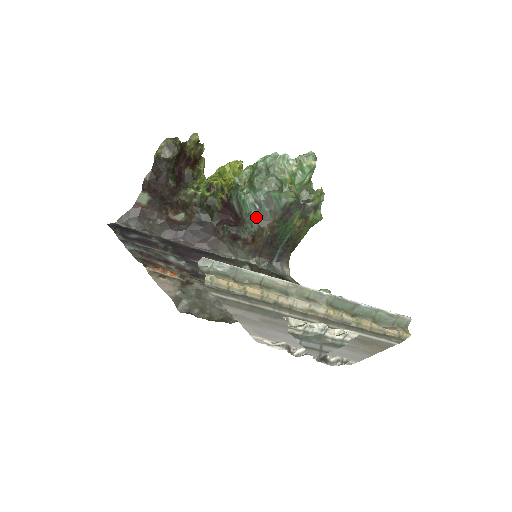
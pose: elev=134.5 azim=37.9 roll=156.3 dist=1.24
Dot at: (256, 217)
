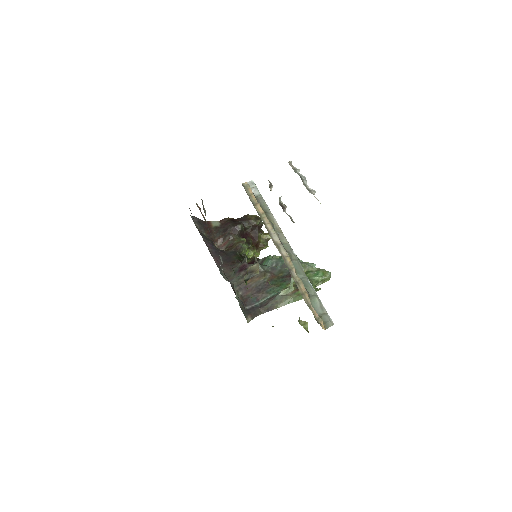
Dot at: (268, 267)
